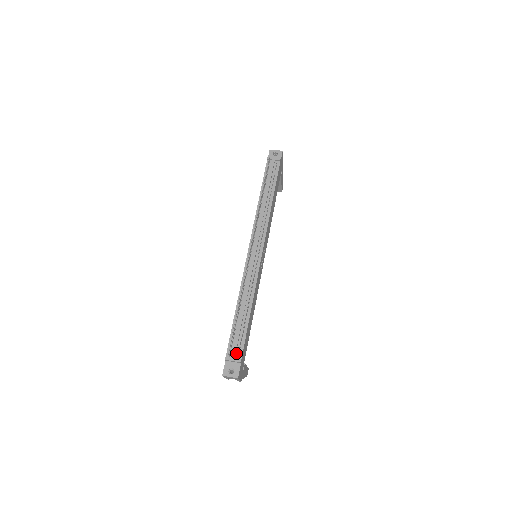
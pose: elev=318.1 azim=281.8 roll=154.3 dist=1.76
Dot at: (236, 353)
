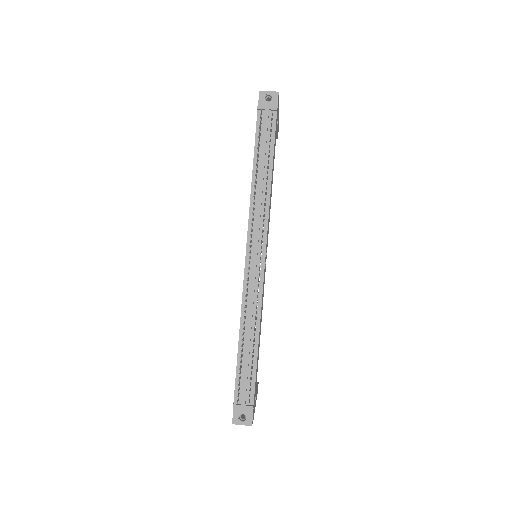
Dot at: (246, 396)
